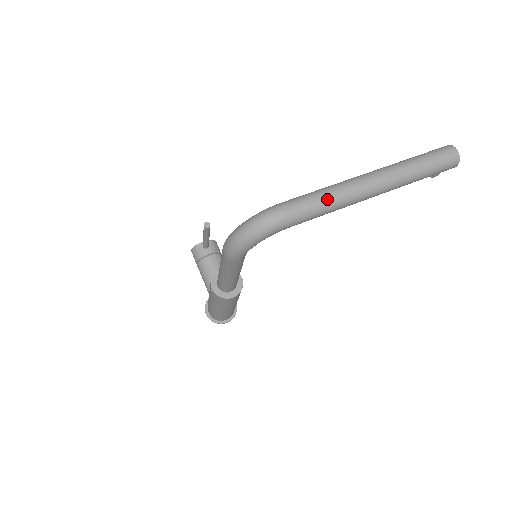
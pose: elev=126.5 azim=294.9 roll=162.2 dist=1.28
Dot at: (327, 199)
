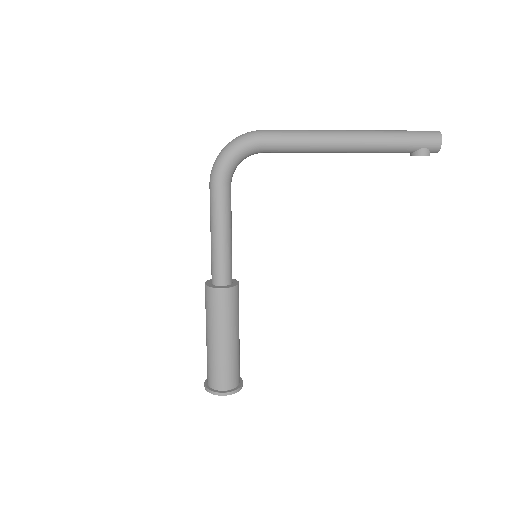
Dot at: (299, 130)
